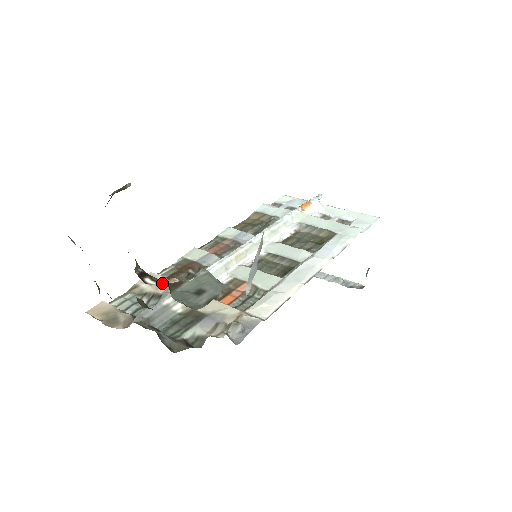
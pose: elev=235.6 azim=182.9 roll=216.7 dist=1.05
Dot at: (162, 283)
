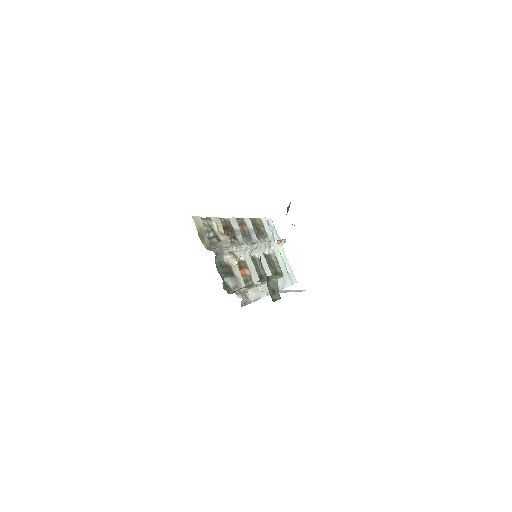
Dot at: occluded
